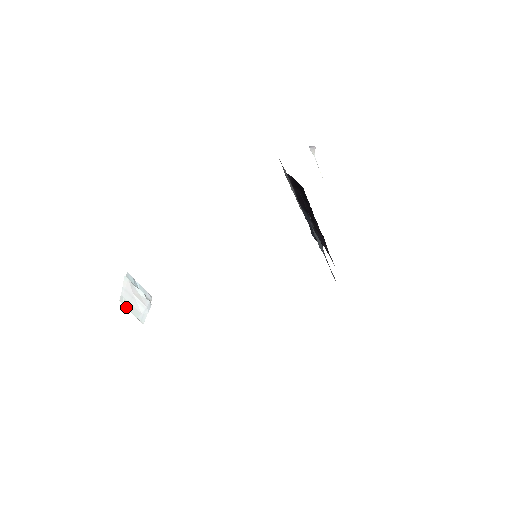
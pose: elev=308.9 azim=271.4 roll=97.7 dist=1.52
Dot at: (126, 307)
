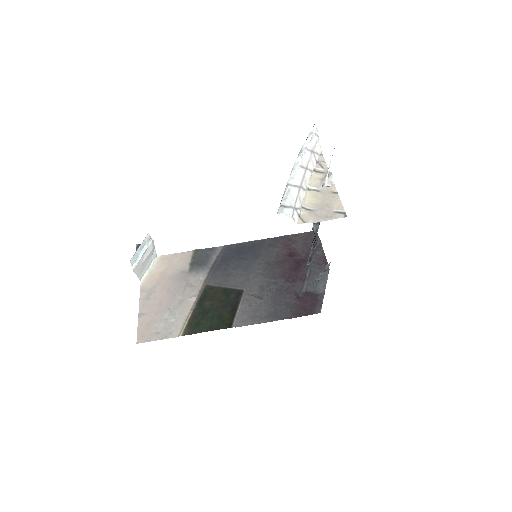
Dot at: (145, 274)
